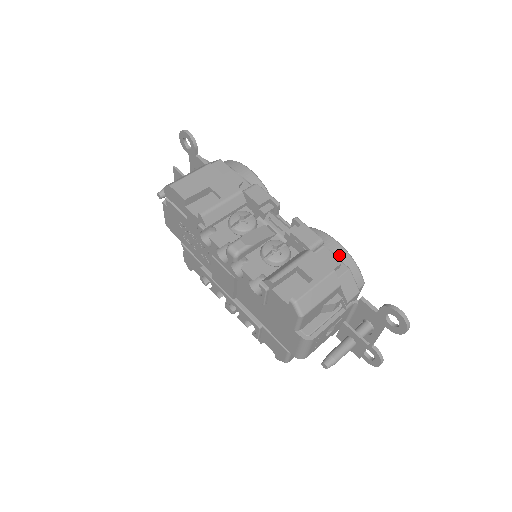
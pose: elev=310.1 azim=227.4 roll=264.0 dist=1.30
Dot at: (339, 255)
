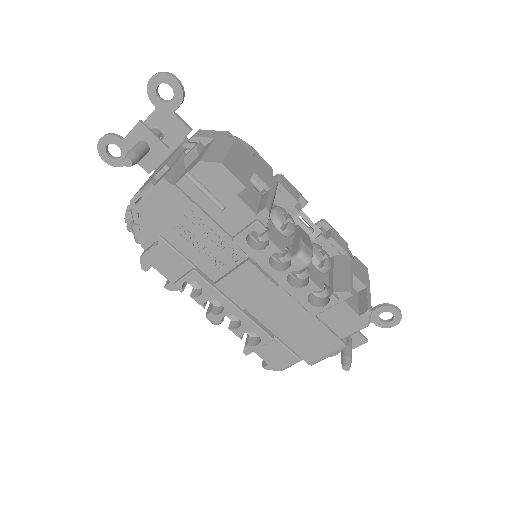
Dot at: occluded
